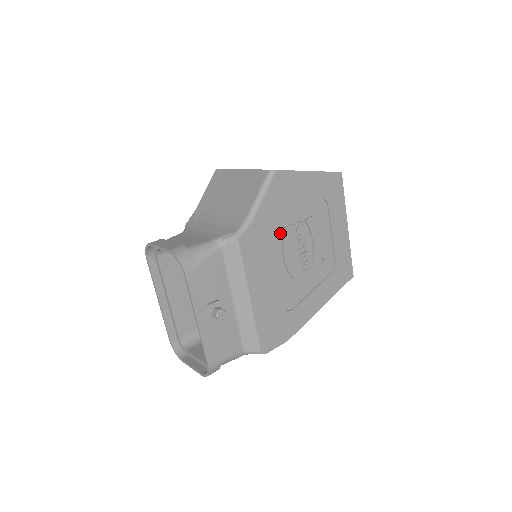
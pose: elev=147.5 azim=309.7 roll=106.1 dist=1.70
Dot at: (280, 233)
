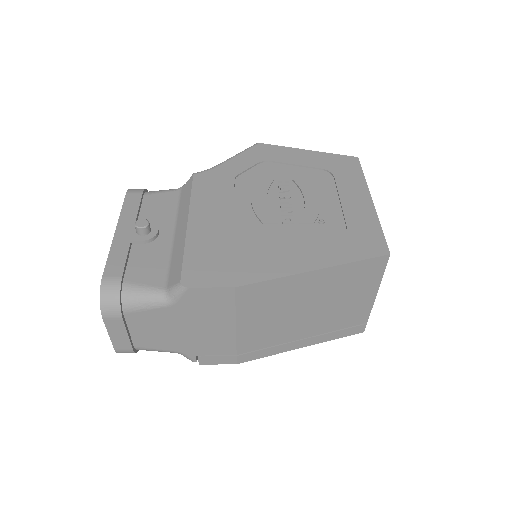
Dot at: (253, 184)
